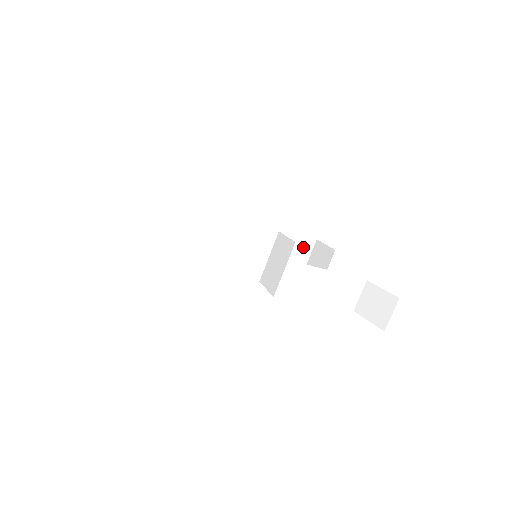
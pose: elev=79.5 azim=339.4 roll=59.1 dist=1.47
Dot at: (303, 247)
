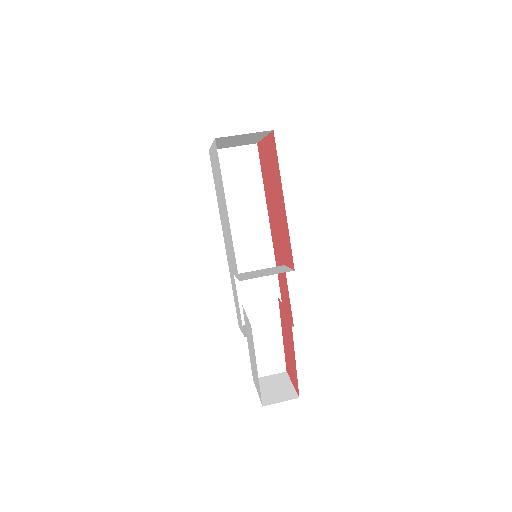
Dot at: occluded
